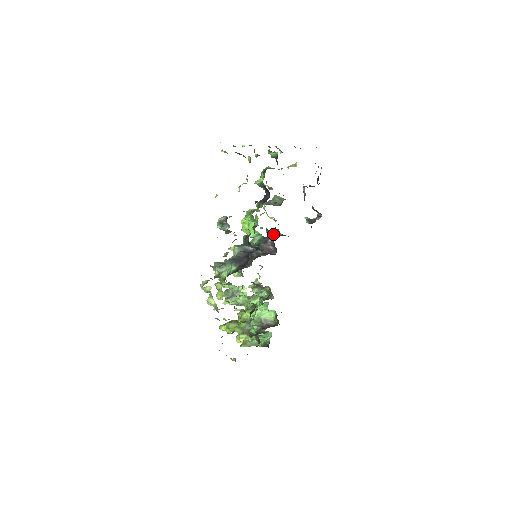
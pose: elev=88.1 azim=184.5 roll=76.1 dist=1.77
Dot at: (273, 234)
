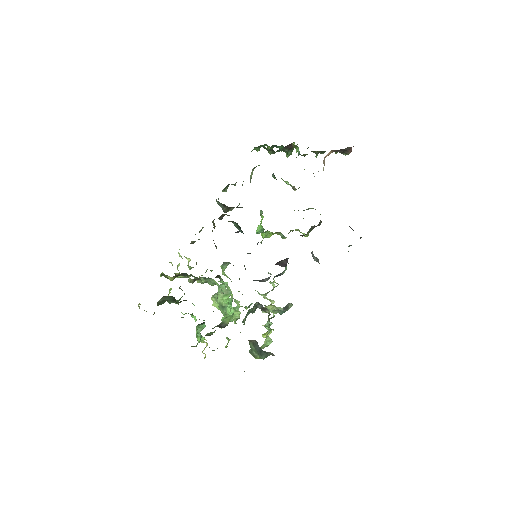
Dot at: occluded
